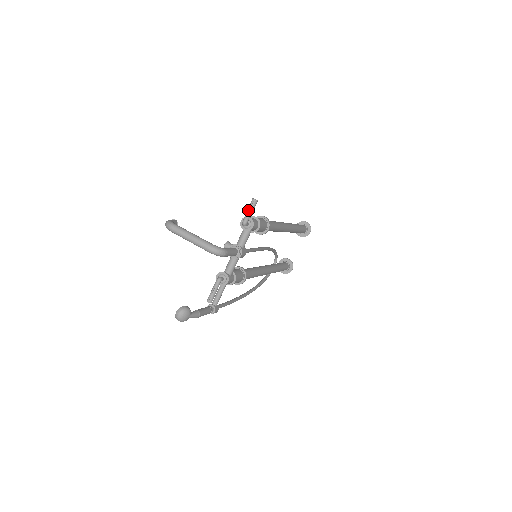
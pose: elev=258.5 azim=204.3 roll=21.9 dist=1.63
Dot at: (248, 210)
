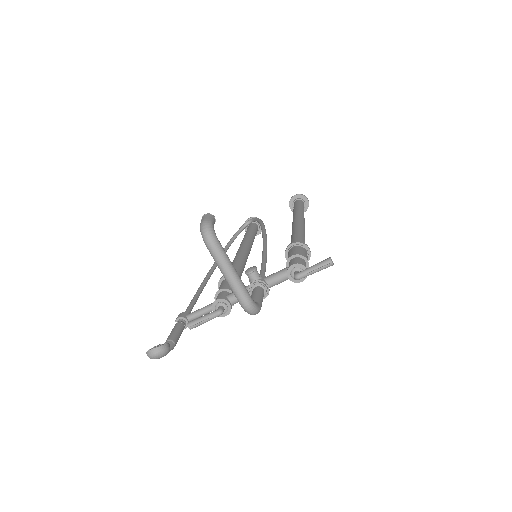
Dot at: (315, 268)
